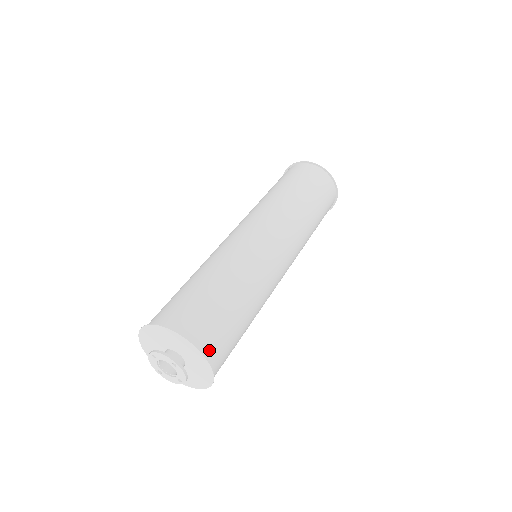
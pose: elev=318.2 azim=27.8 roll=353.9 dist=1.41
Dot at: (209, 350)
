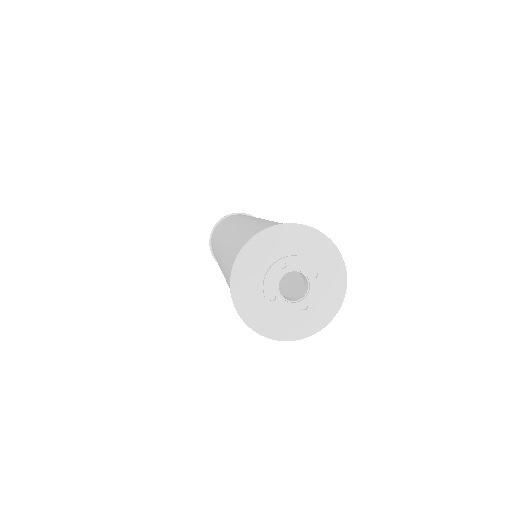
Dot at: occluded
